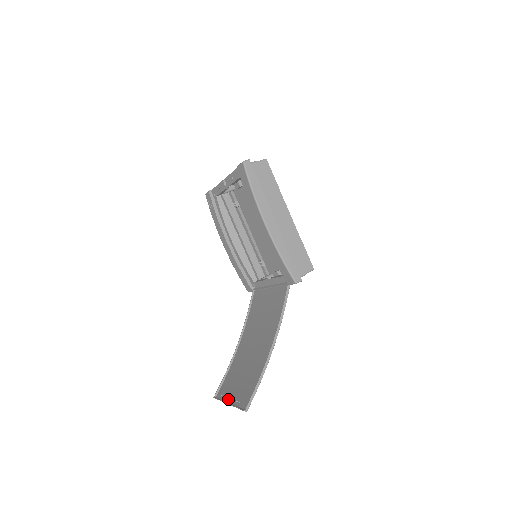
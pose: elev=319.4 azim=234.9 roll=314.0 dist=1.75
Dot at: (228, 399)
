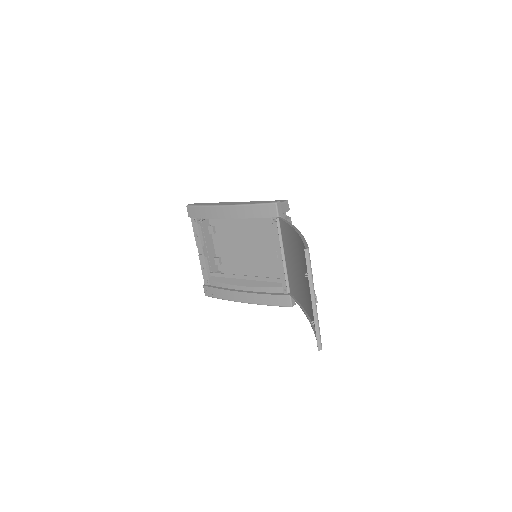
Dot at: (315, 308)
